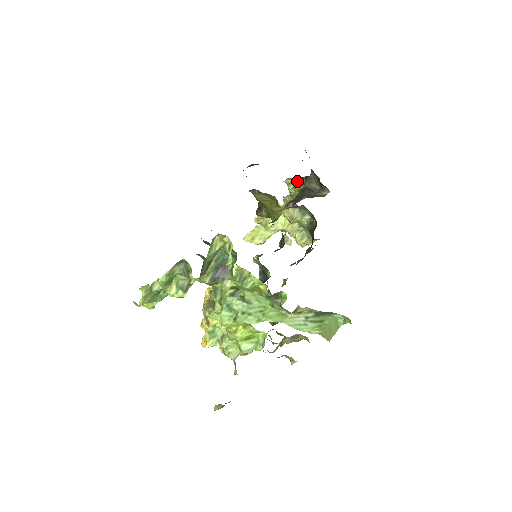
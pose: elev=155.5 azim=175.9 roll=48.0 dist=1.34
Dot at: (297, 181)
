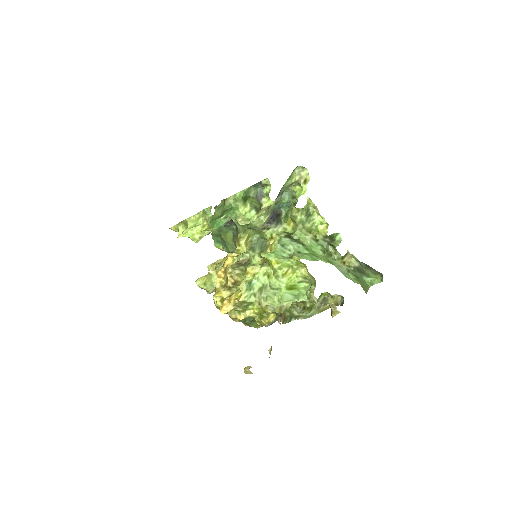
Dot at: occluded
